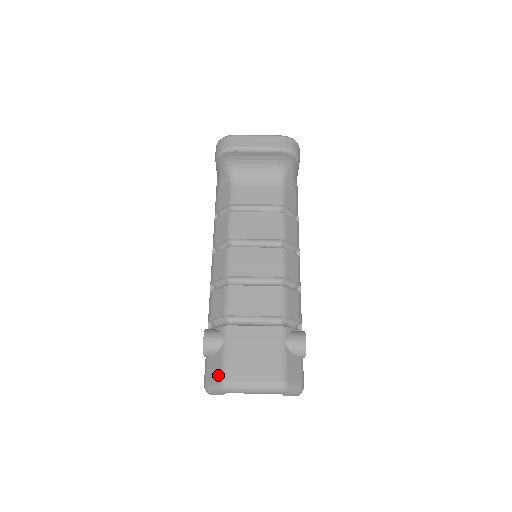
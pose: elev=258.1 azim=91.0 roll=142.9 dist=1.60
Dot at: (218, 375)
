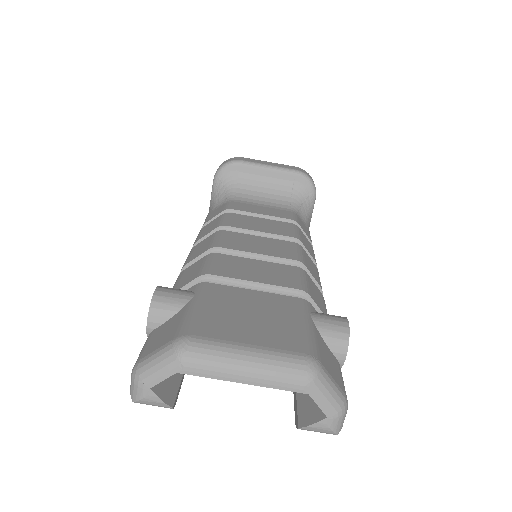
Dot at: (172, 334)
